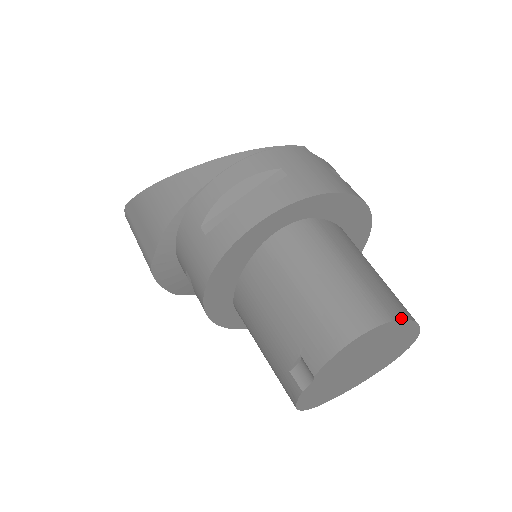
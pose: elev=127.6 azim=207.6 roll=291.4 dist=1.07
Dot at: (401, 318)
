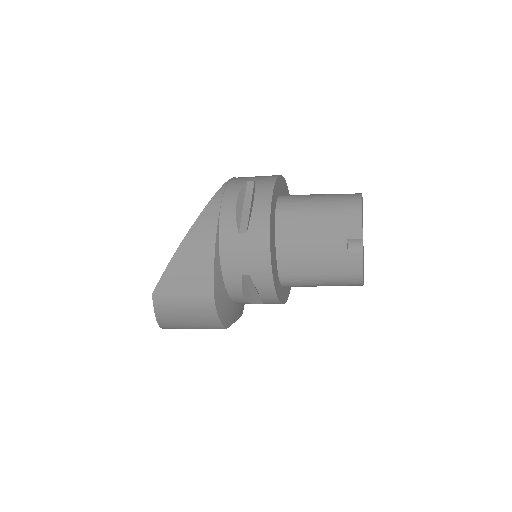
Dot at: occluded
